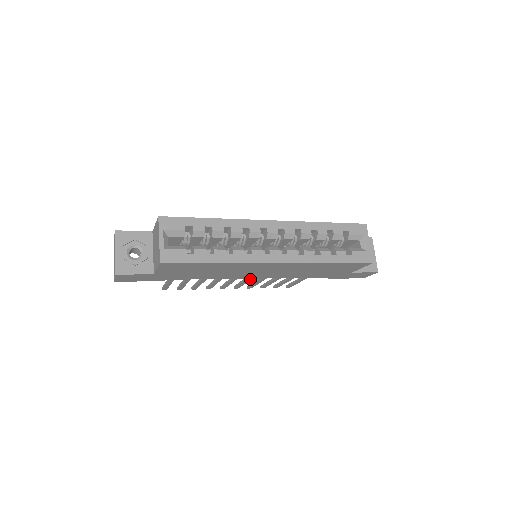
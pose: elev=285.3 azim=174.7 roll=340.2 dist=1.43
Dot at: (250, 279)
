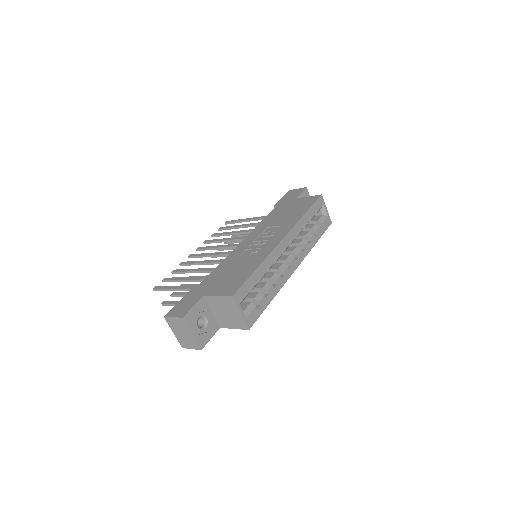
Dot at: occluded
